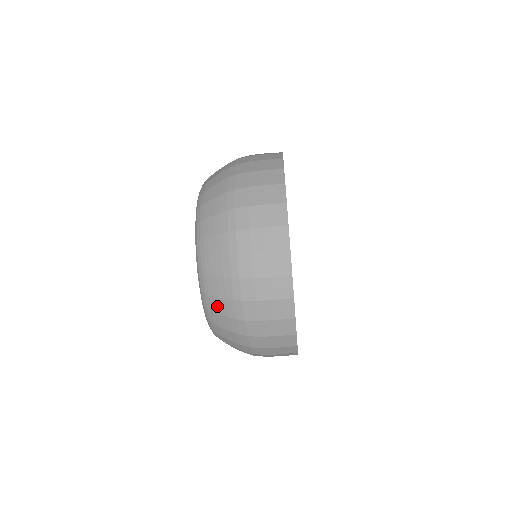
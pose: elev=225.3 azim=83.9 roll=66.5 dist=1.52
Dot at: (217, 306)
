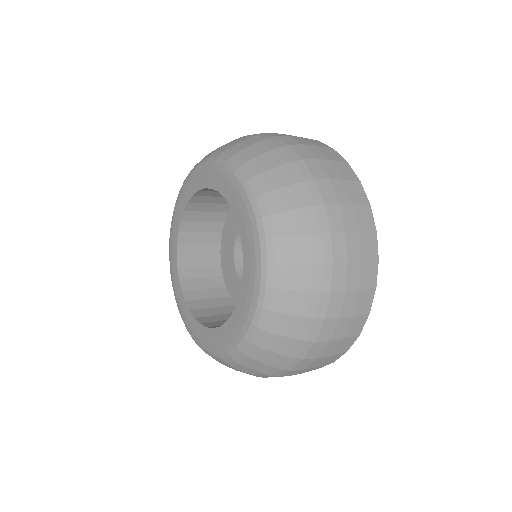
Dot at: occluded
